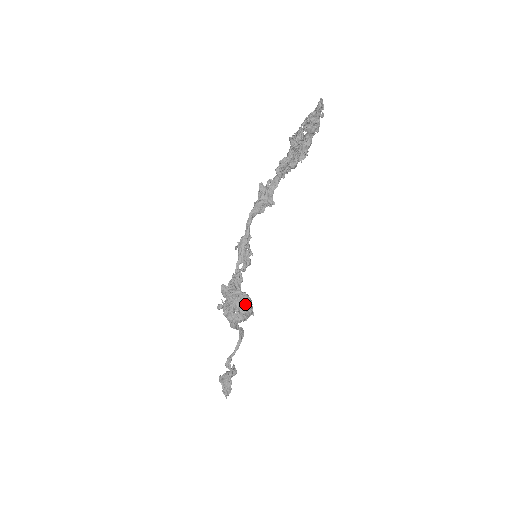
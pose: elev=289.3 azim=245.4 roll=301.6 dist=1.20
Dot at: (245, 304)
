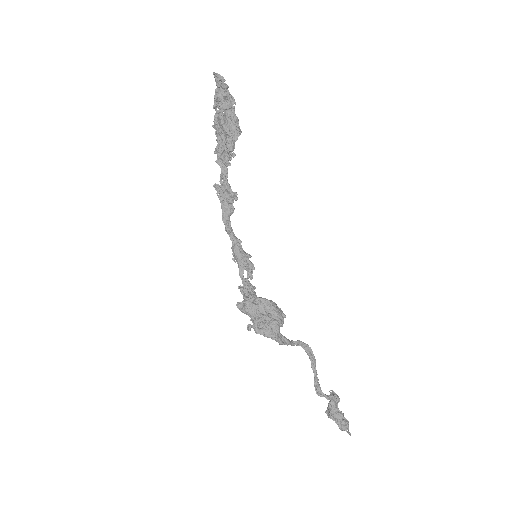
Dot at: (266, 309)
